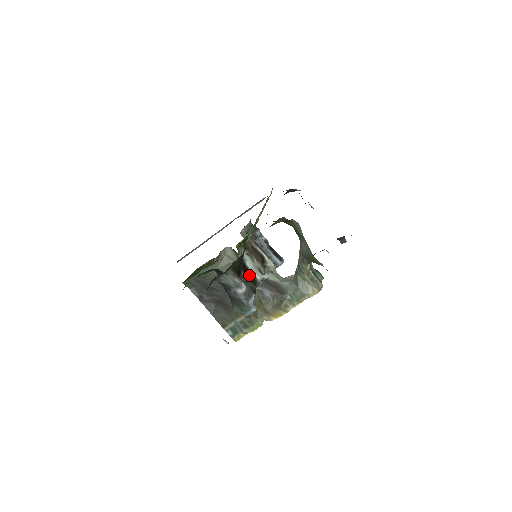
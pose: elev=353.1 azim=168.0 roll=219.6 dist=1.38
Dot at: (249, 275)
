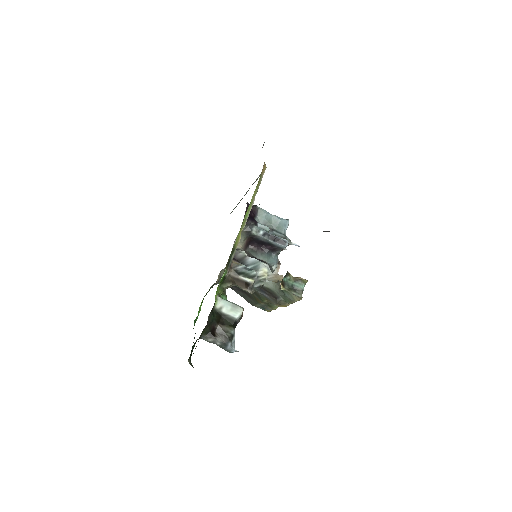
Dot at: (227, 321)
